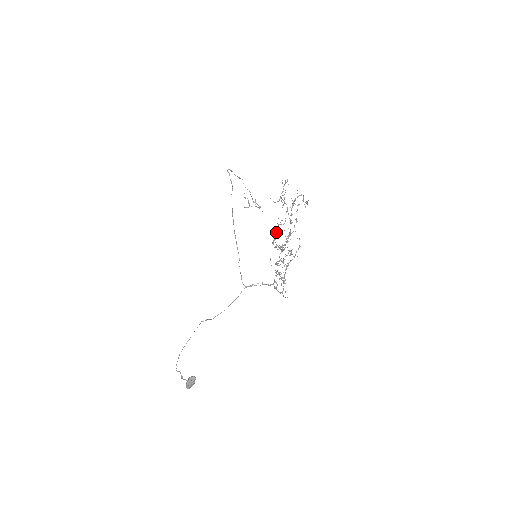
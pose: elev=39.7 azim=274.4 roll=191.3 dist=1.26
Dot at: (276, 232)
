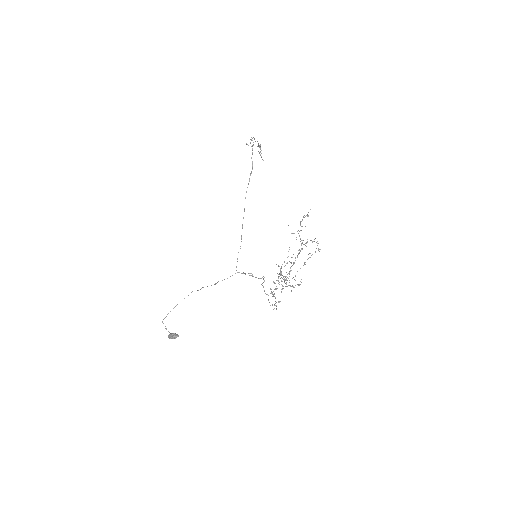
Dot at: (284, 262)
